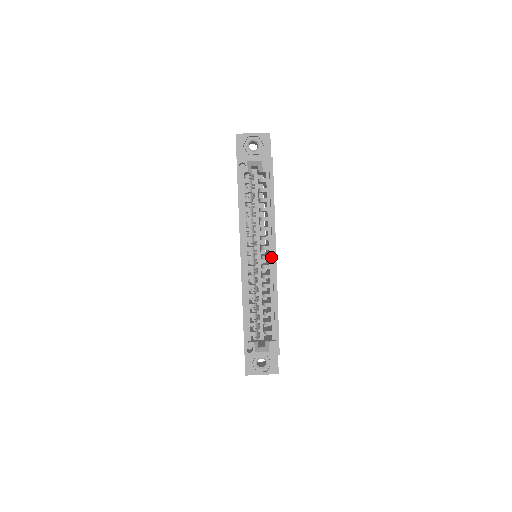
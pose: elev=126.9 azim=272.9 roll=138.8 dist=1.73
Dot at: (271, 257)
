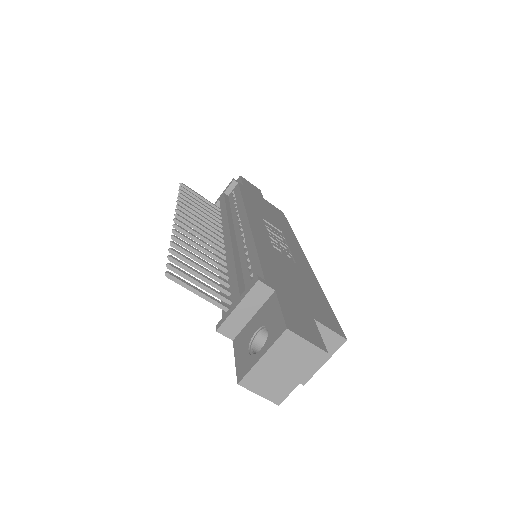
Dot at: occluded
